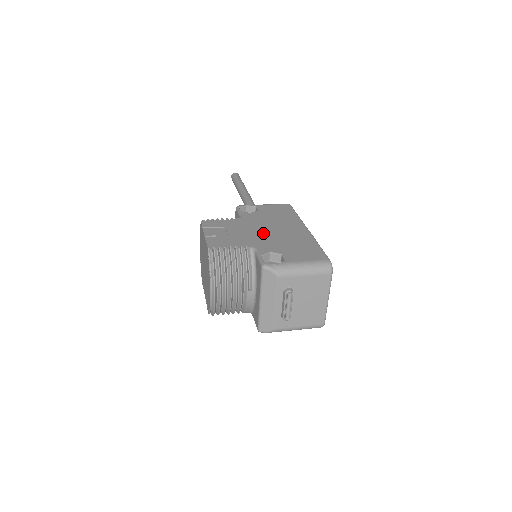
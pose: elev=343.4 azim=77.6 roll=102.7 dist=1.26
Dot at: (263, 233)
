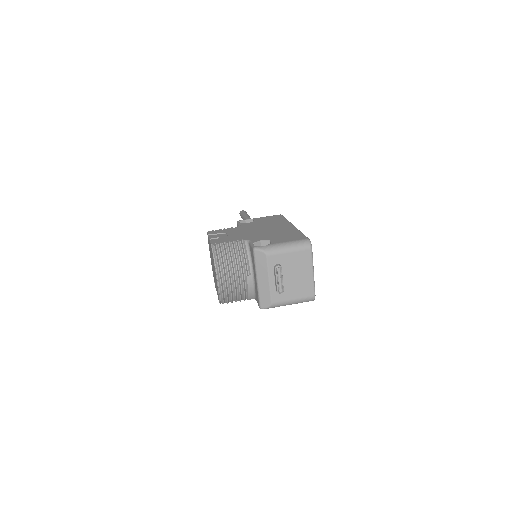
Dot at: (256, 232)
